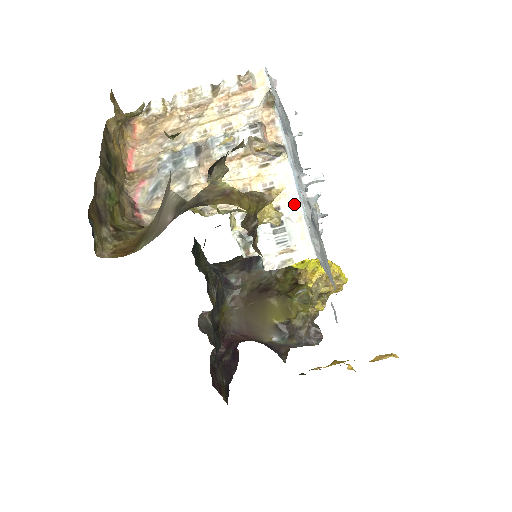
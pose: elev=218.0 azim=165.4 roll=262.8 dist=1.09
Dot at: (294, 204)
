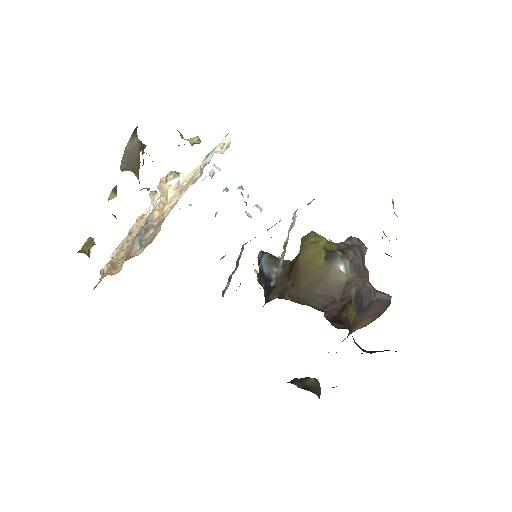
Dot at: occluded
